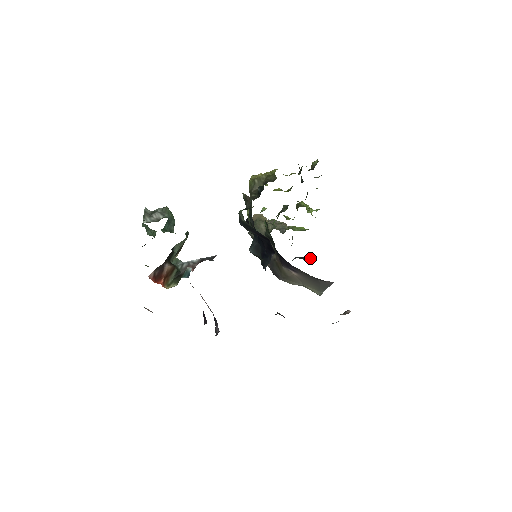
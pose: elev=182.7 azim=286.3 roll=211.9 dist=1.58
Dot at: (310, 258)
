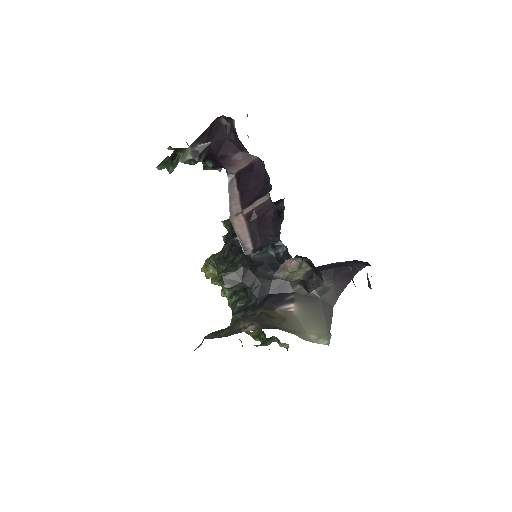
Dot at: occluded
